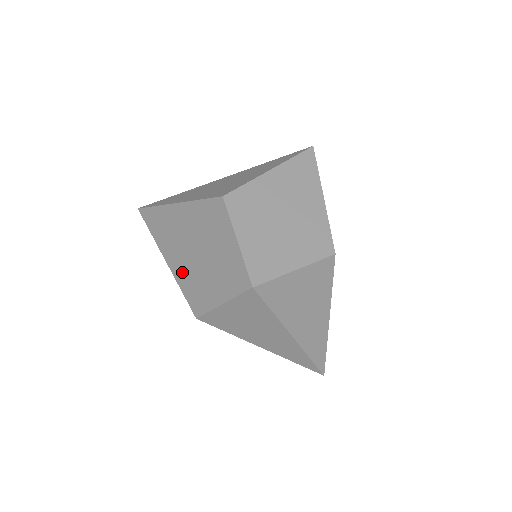
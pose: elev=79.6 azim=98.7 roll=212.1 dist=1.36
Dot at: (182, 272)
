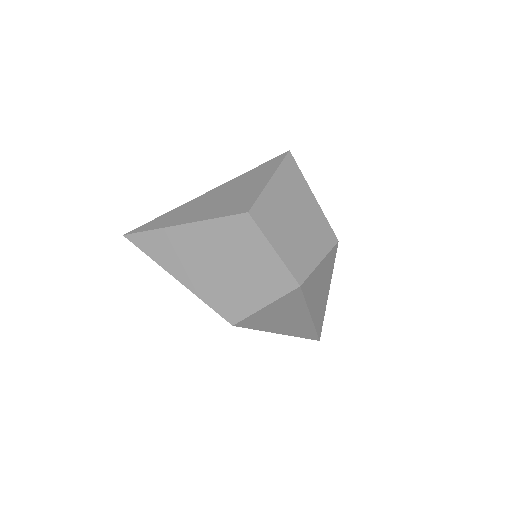
Dot at: (205, 287)
